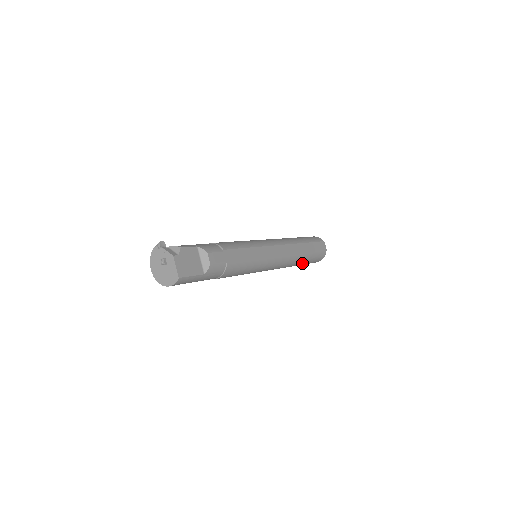
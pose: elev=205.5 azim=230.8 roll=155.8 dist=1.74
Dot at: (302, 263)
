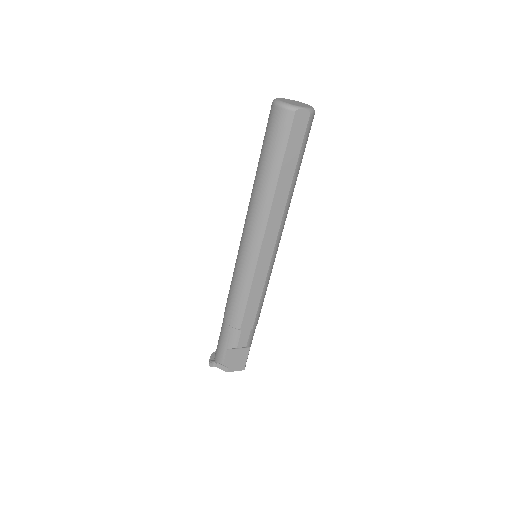
Dot at: occluded
